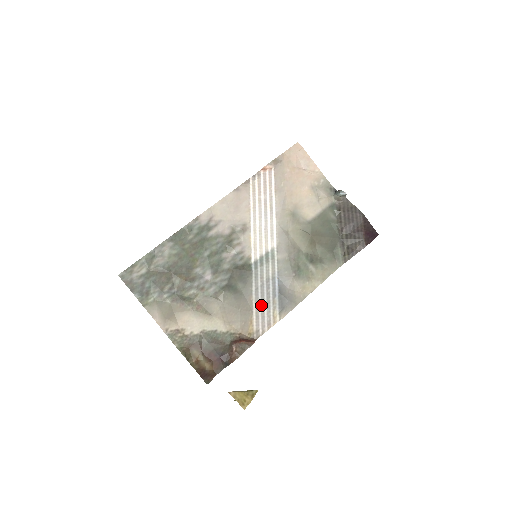
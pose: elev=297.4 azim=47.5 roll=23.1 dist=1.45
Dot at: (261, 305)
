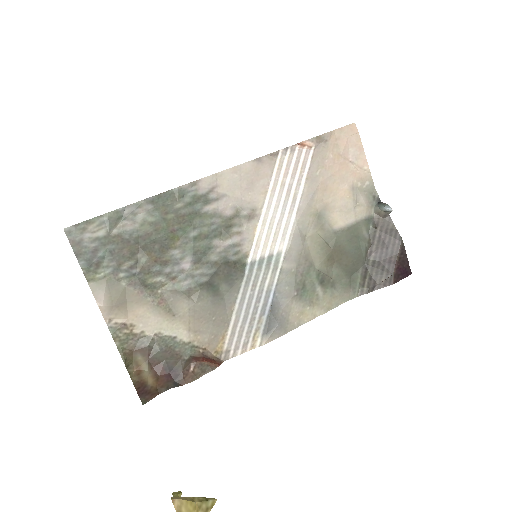
Dot at: (242, 320)
